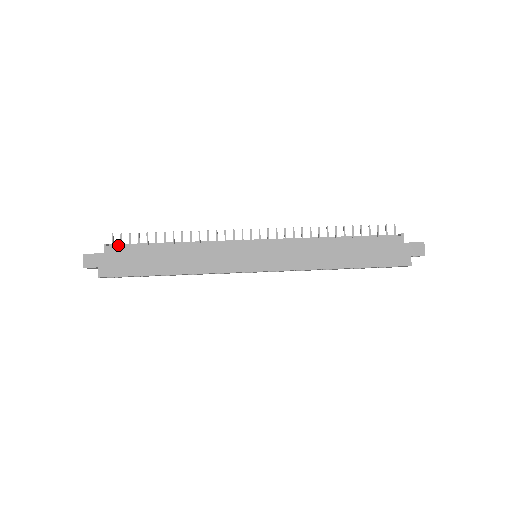
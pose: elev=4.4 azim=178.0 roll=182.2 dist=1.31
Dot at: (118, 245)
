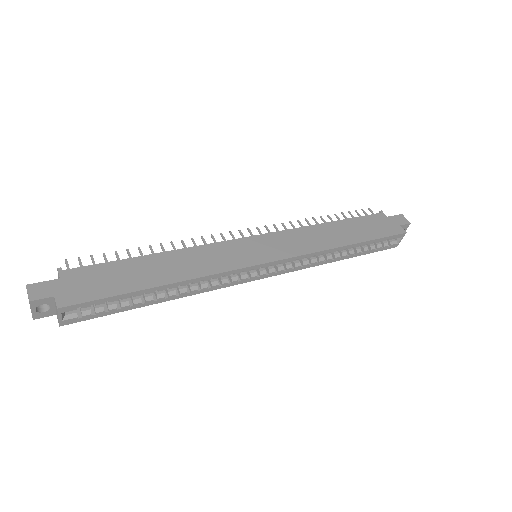
Dot at: occluded
